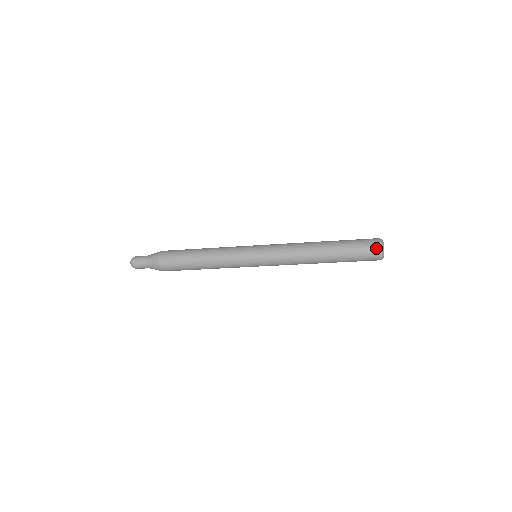
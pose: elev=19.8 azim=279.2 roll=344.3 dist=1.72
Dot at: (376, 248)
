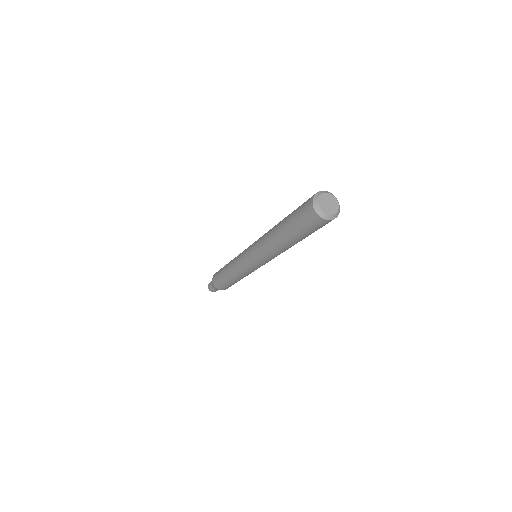
Dot at: (316, 220)
